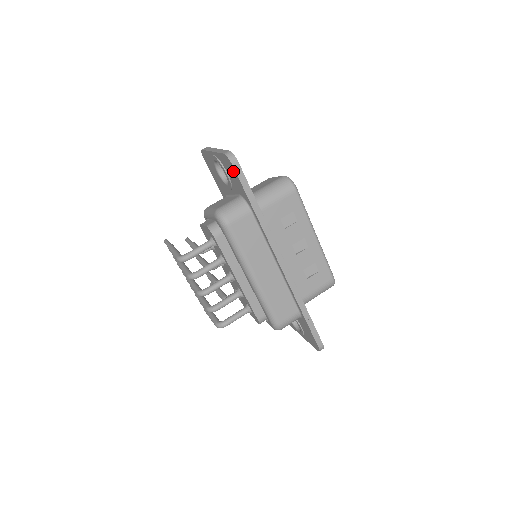
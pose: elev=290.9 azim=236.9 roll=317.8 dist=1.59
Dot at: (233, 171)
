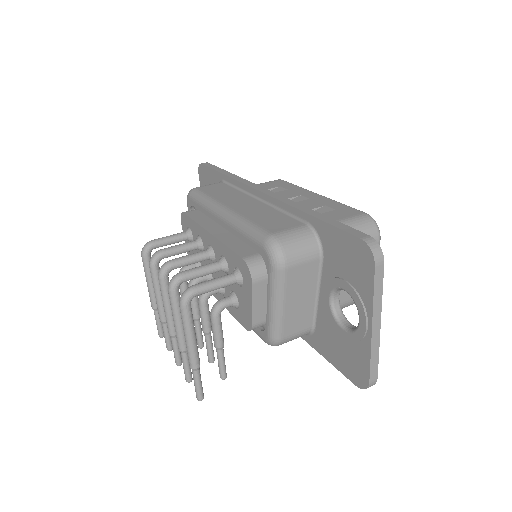
Dot at: (204, 172)
